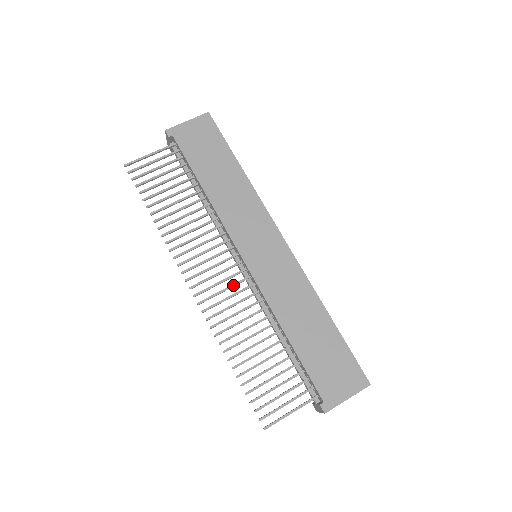
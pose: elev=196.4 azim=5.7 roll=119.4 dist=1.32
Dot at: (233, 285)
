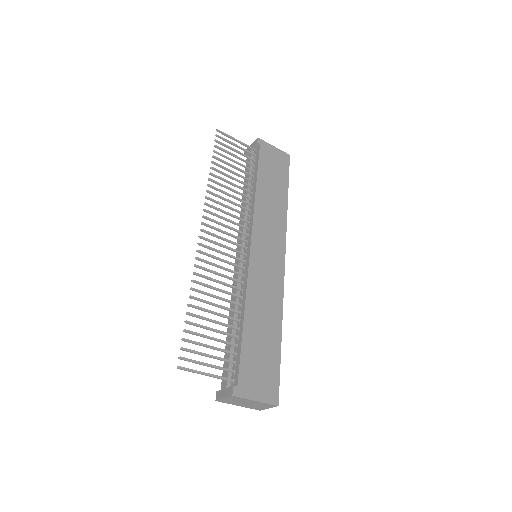
Dot at: (231, 255)
